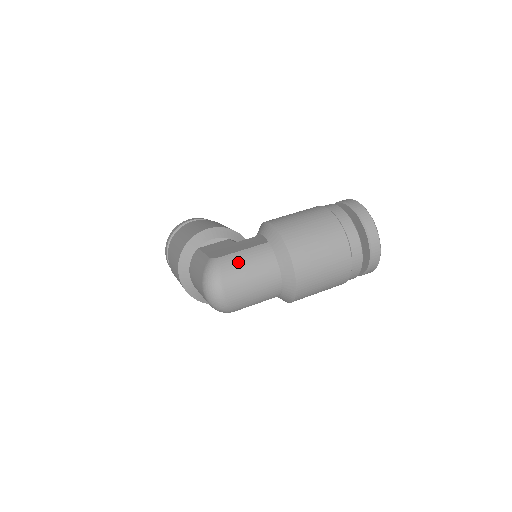
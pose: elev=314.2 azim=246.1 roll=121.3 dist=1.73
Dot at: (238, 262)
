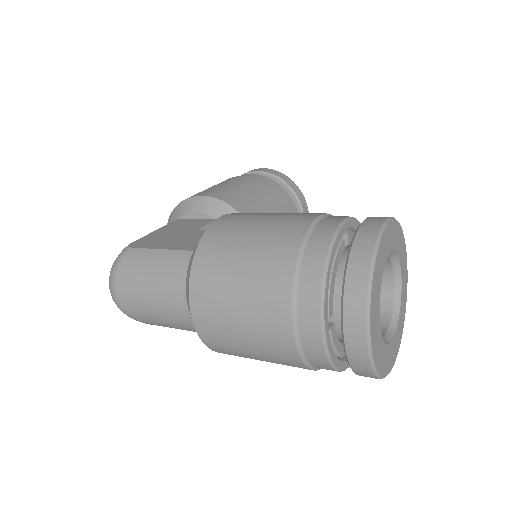
Dot at: (141, 265)
